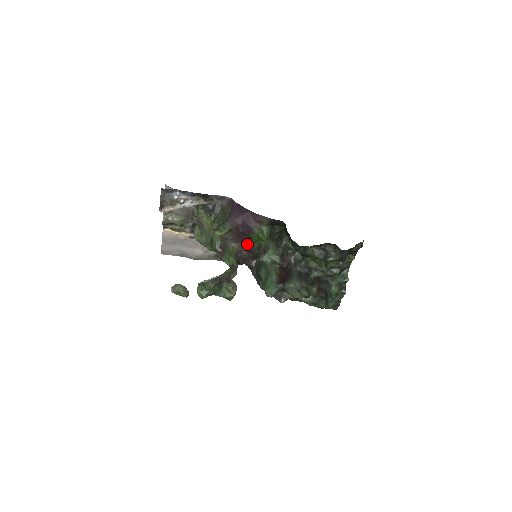
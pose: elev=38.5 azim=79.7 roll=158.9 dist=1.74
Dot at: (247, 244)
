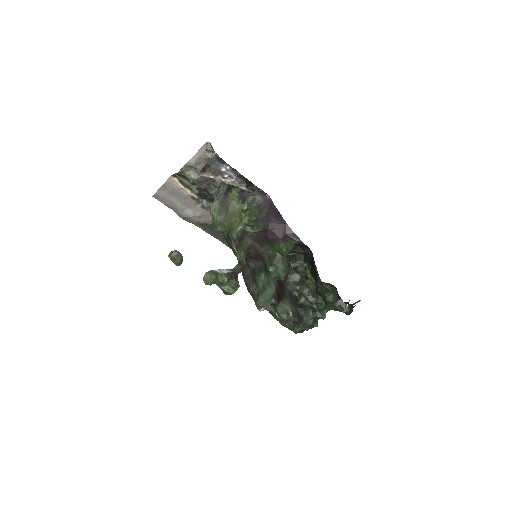
Dot at: (261, 246)
